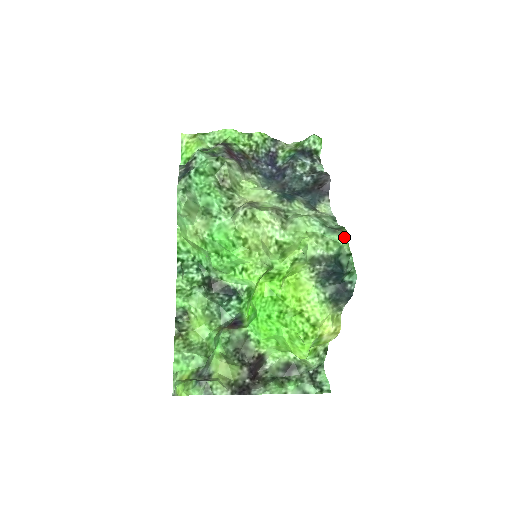
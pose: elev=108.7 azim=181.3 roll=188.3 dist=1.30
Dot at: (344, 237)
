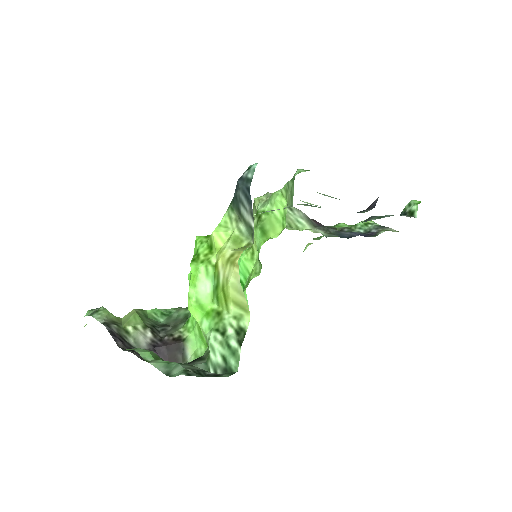
Dot at: (299, 170)
